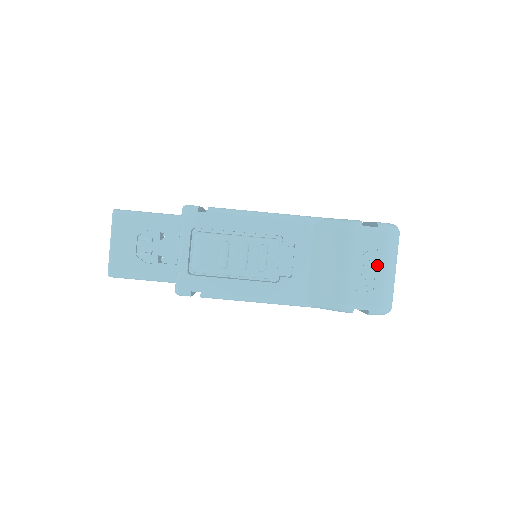
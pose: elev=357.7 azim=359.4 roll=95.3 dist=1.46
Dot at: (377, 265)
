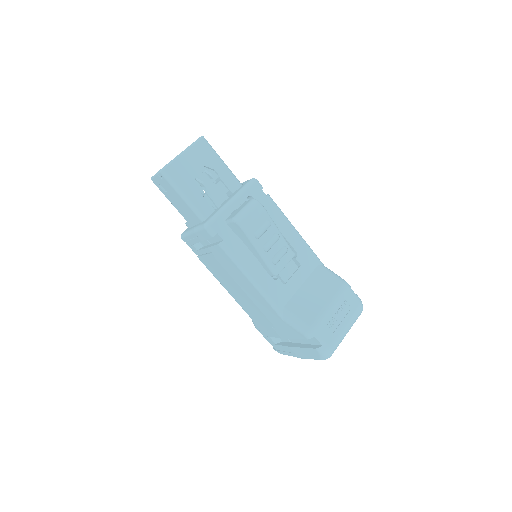
Dot at: (344, 319)
